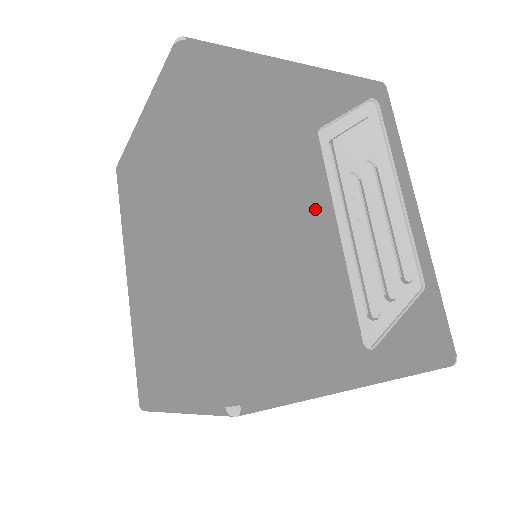
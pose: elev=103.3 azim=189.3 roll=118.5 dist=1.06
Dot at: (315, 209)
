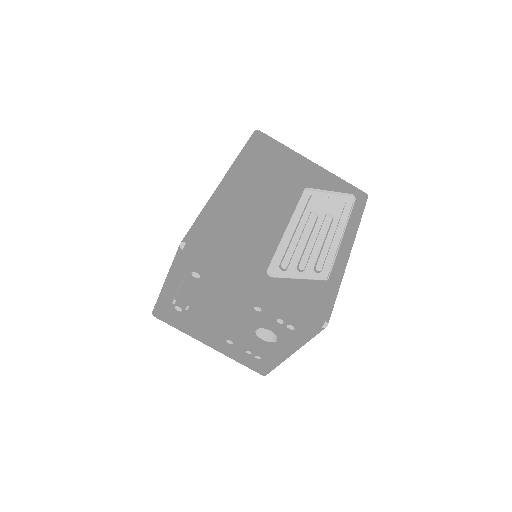
Dot at: (280, 211)
